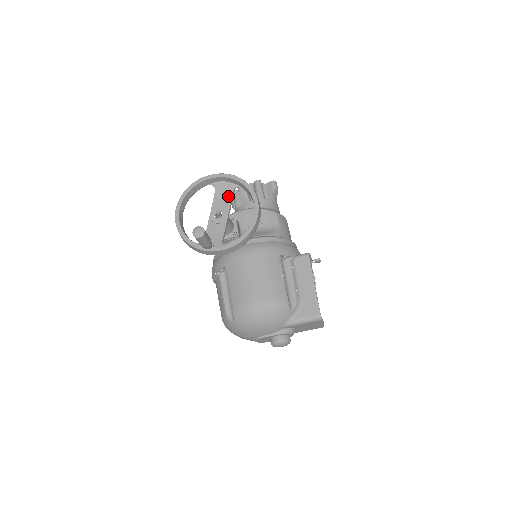
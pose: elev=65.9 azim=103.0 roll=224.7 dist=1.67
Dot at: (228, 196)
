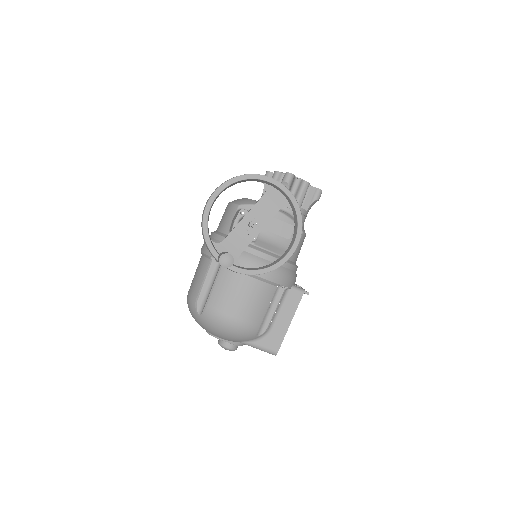
Dot at: (273, 210)
